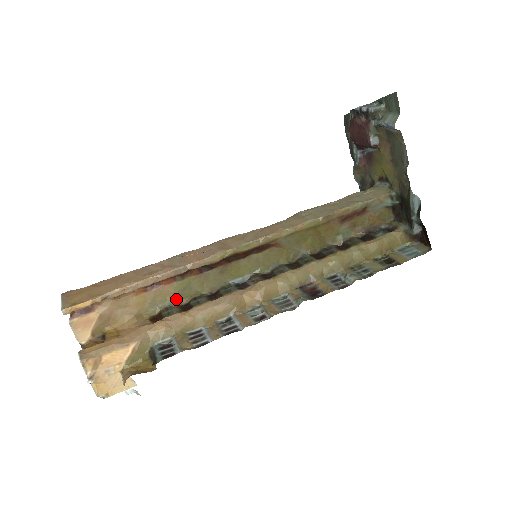
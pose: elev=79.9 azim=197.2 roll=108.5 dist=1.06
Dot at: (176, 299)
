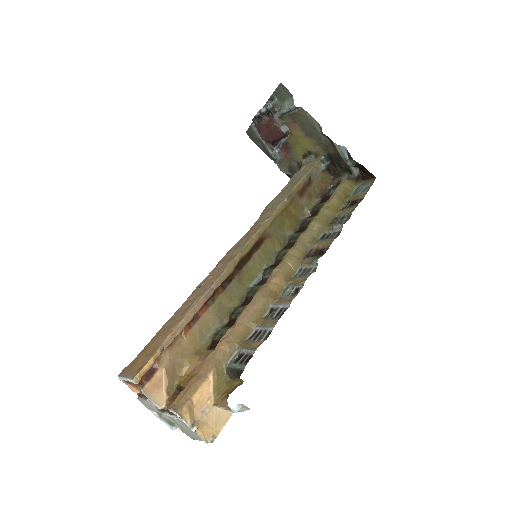
Dot at: (218, 323)
